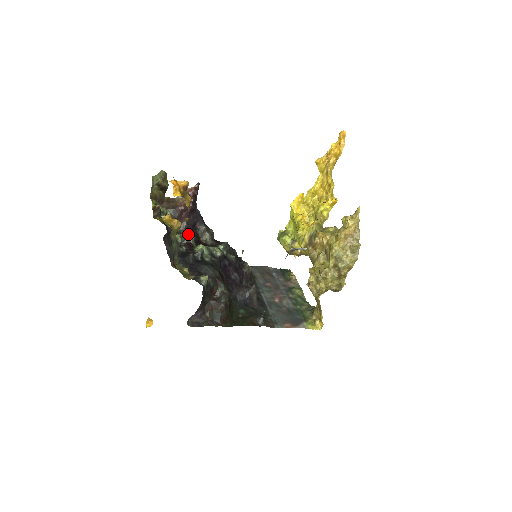
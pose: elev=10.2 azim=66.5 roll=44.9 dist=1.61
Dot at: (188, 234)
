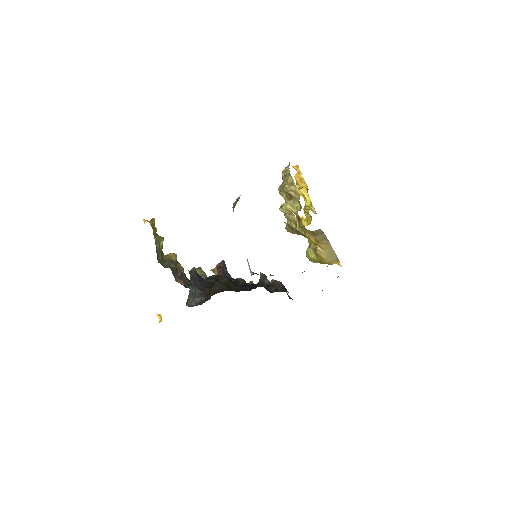
Dot at: occluded
